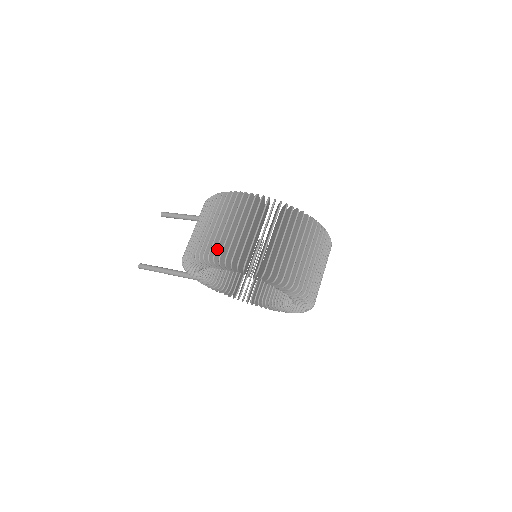
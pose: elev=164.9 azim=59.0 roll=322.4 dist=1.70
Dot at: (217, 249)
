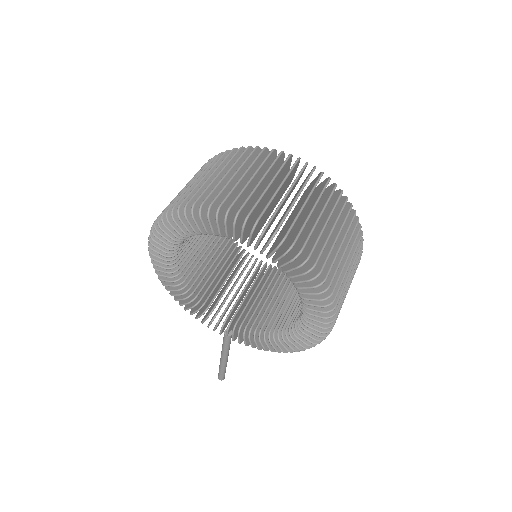
Dot at: occluded
